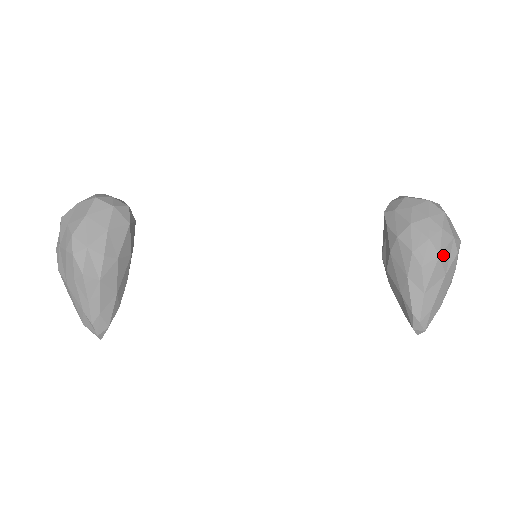
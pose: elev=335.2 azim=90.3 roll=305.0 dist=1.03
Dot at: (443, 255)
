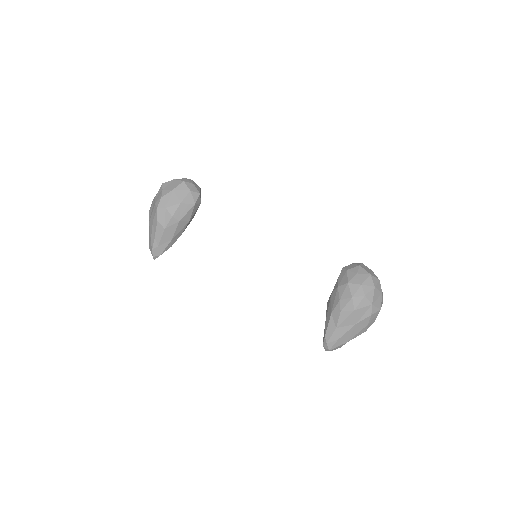
Dot at: (358, 311)
